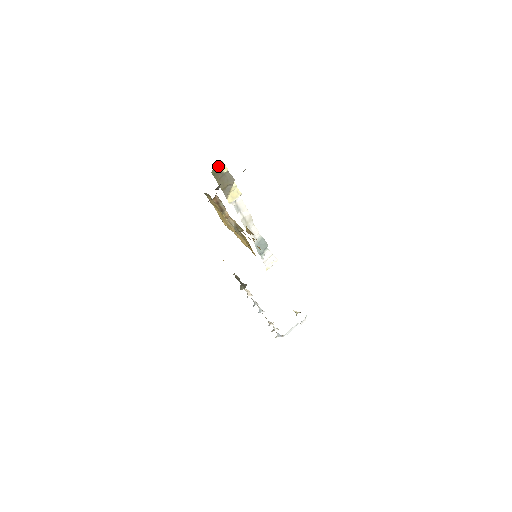
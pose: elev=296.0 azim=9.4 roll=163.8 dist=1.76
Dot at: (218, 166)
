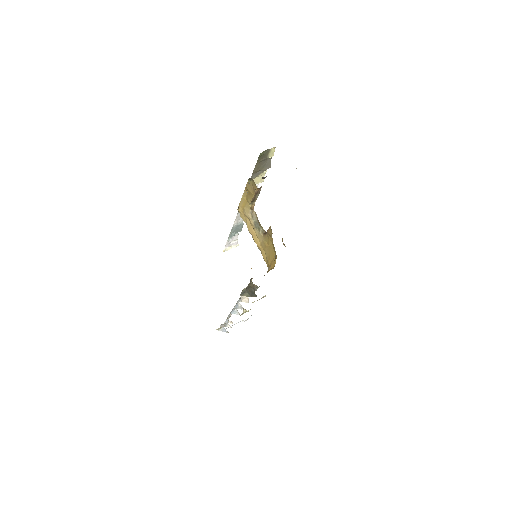
Dot at: (269, 150)
